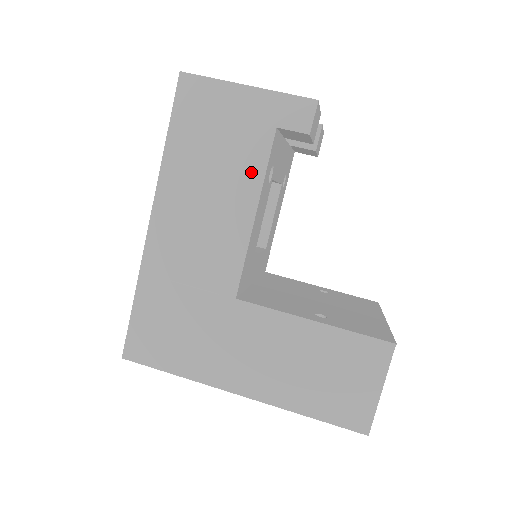
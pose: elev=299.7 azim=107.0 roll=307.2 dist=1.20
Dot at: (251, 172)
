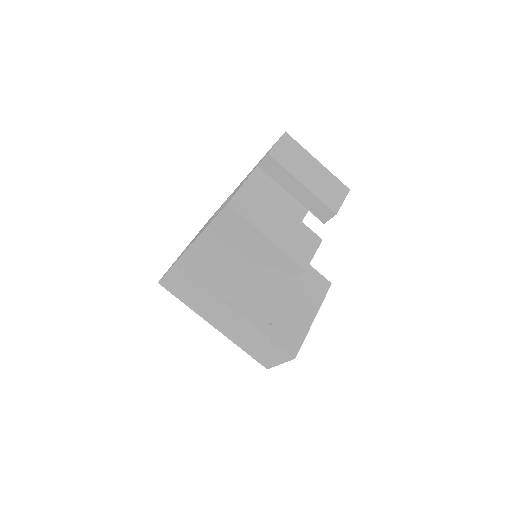
Dot at: (252, 270)
